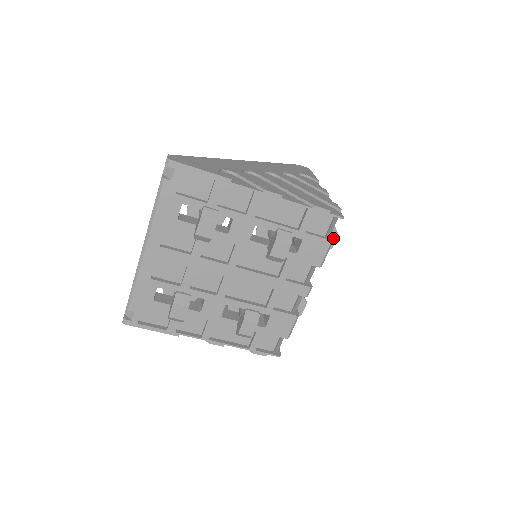
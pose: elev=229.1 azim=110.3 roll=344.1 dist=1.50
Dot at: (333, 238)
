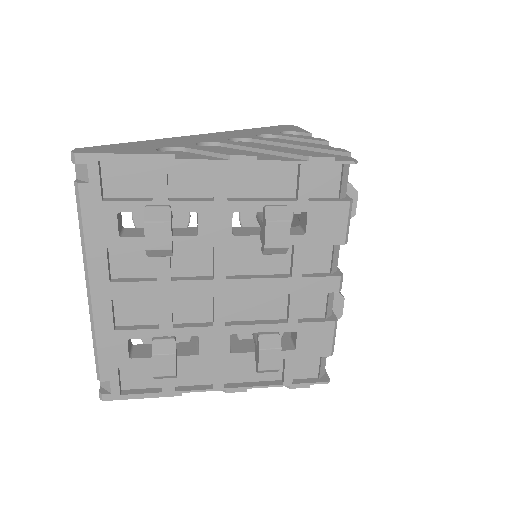
Dot at: occluded
